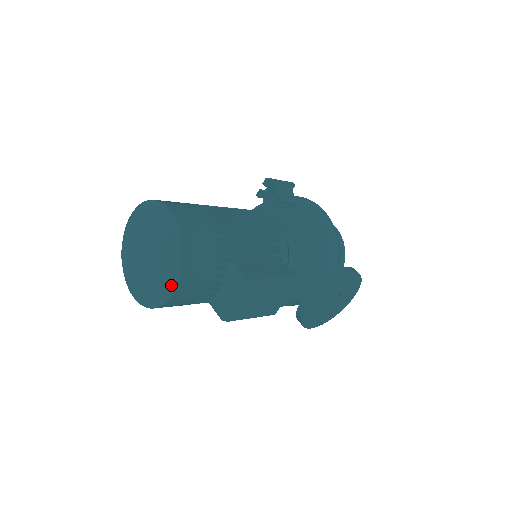
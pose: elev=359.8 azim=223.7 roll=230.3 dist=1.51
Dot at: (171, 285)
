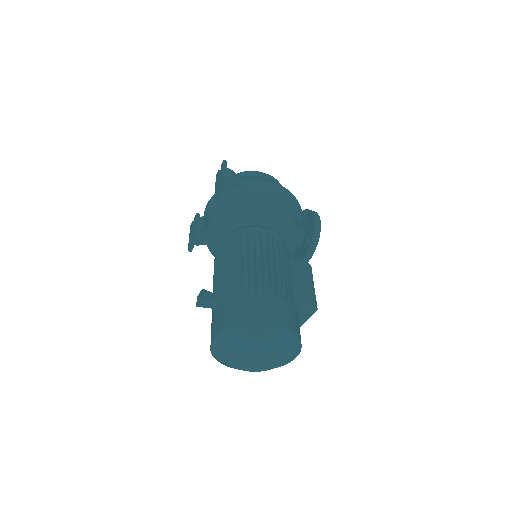
Dot at: (294, 358)
